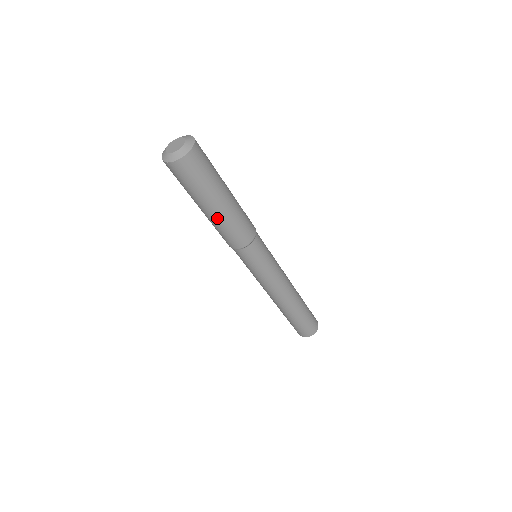
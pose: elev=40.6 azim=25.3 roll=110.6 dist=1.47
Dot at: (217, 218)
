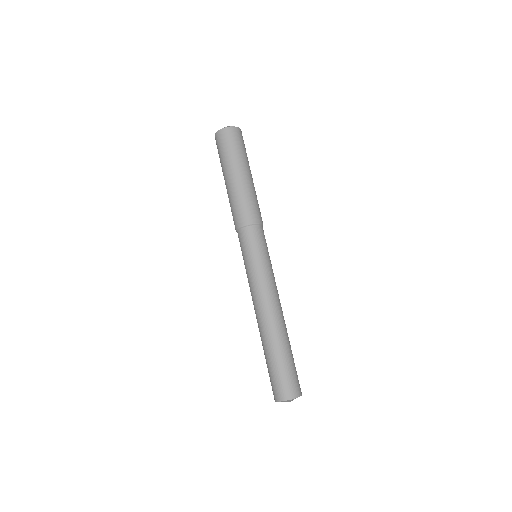
Dot at: (244, 184)
